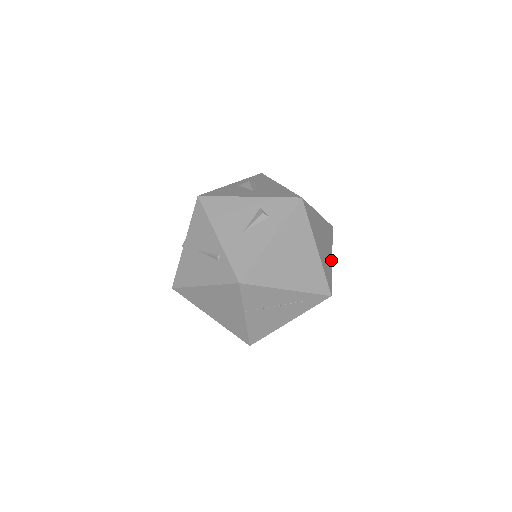
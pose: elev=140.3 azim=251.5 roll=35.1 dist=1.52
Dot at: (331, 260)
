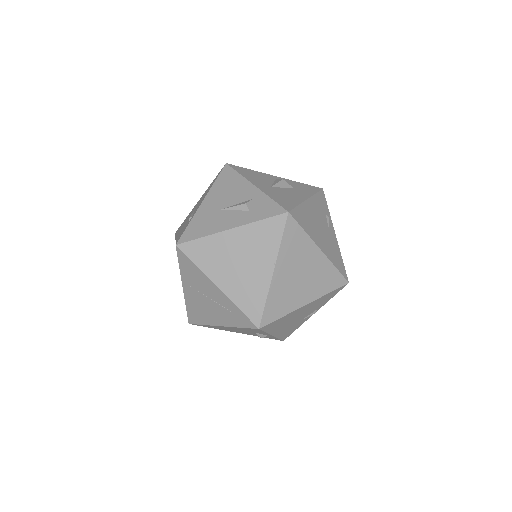
Dot at: (302, 304)
